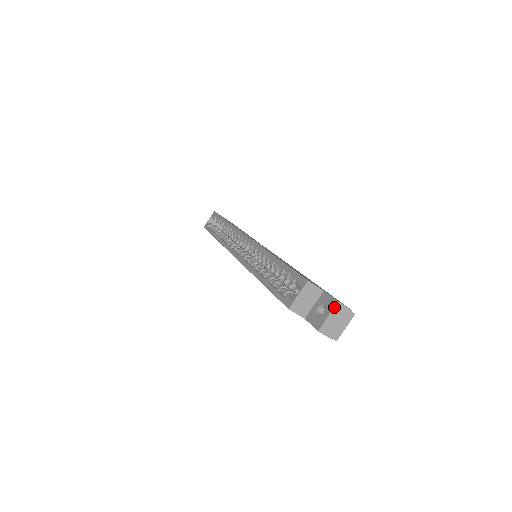
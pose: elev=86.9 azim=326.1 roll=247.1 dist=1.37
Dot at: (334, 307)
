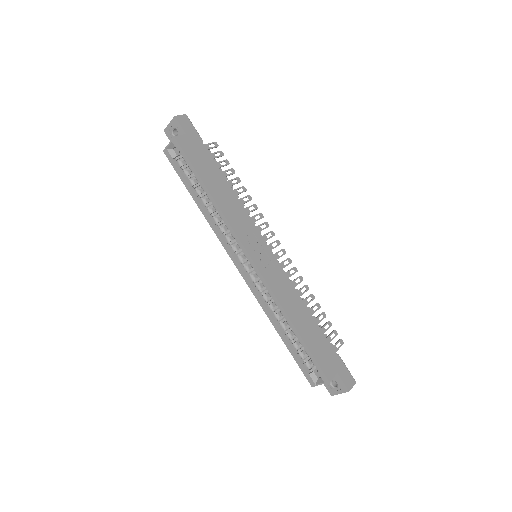
Dot at: occluded
